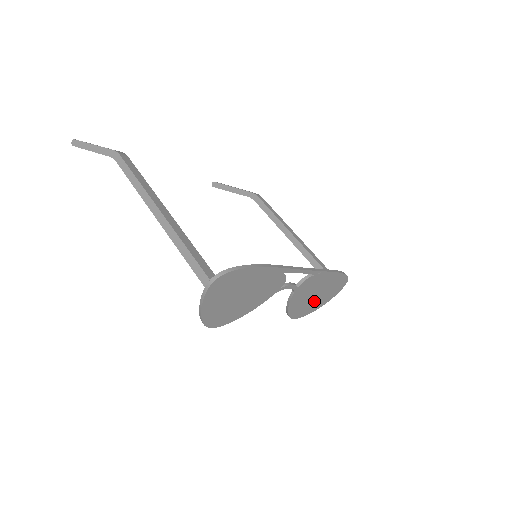
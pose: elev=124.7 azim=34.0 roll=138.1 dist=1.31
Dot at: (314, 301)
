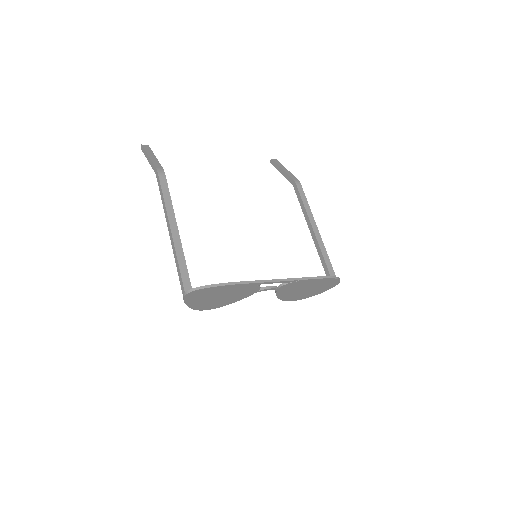
Dot at: (307, 292)
